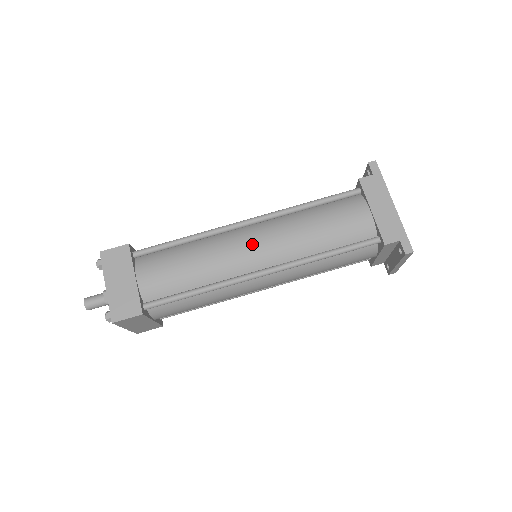
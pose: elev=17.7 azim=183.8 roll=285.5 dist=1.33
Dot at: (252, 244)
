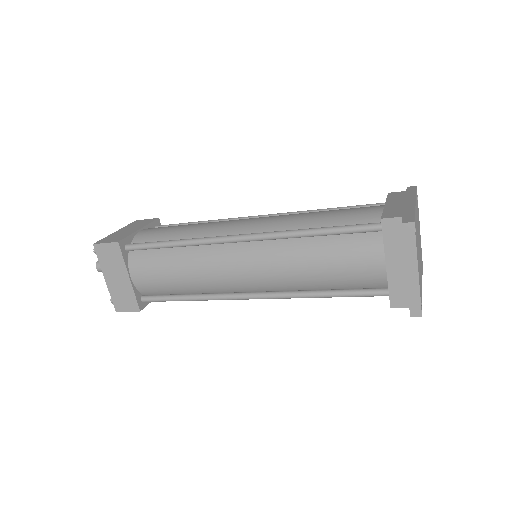
Dot at: (248, 219)
